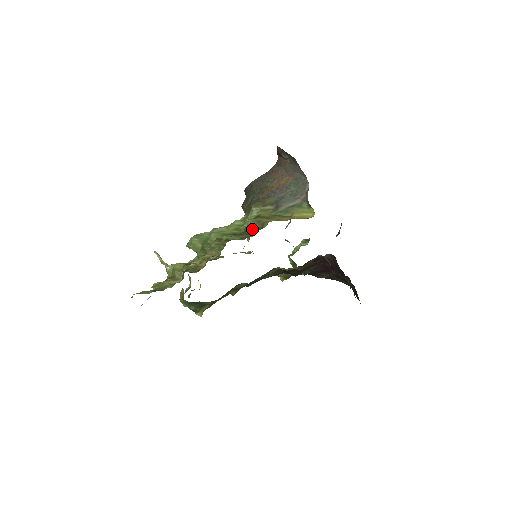
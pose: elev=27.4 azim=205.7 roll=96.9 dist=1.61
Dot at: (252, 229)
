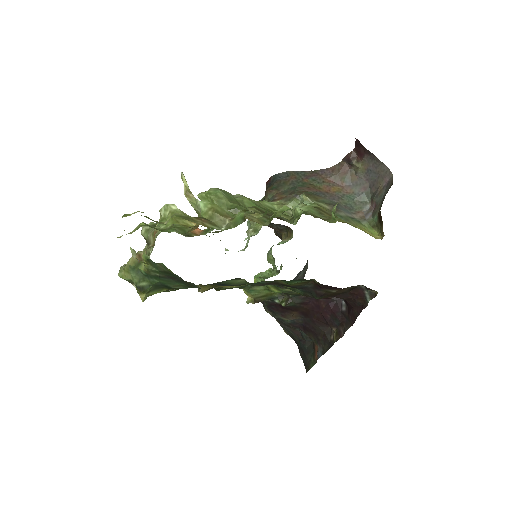
Dot at: (318, 216)
